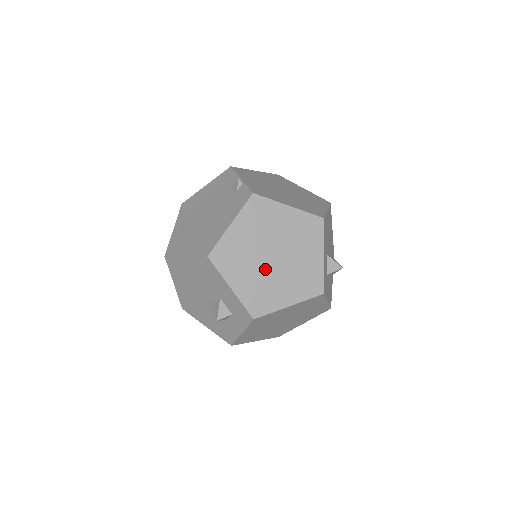
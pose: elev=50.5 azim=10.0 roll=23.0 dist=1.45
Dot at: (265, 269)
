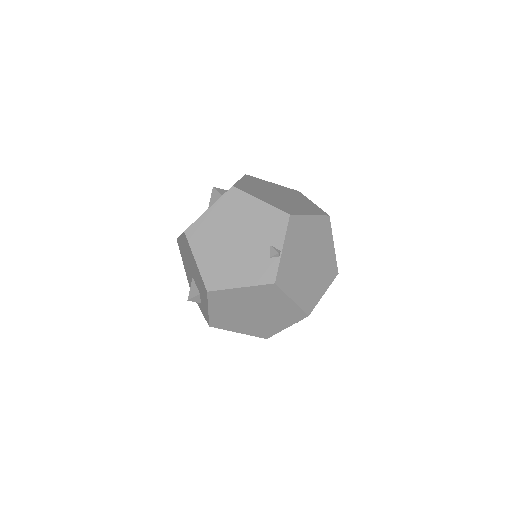
Dot at: (241, 314)
